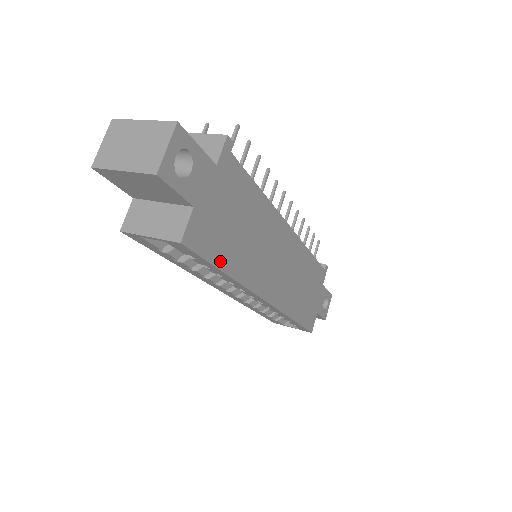
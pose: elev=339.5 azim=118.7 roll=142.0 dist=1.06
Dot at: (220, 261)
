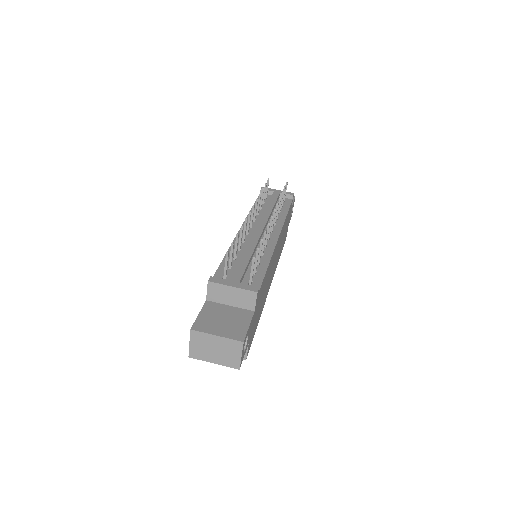
Dot at: (256, 327)
